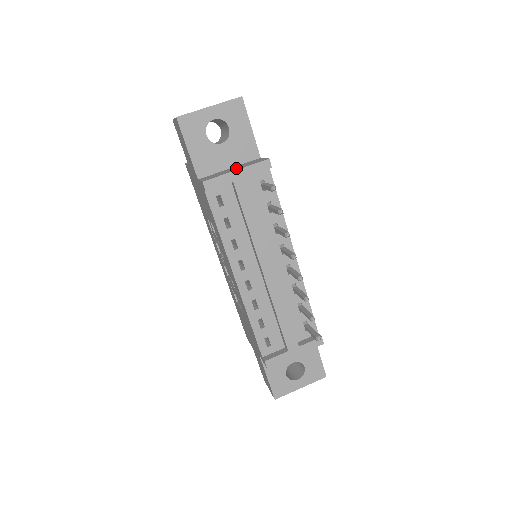
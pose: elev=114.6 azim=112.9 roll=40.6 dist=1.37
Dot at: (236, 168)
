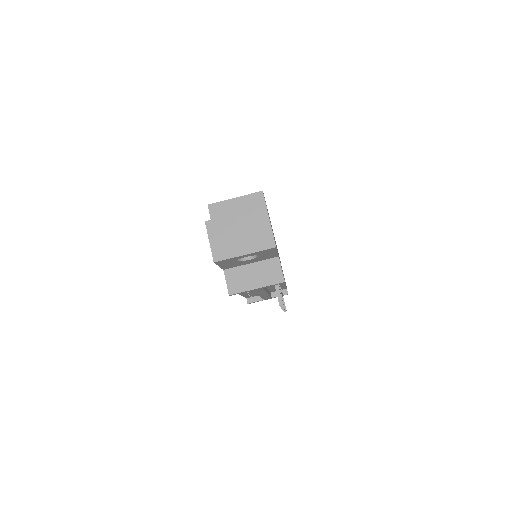
Dot at: (257, 279)
